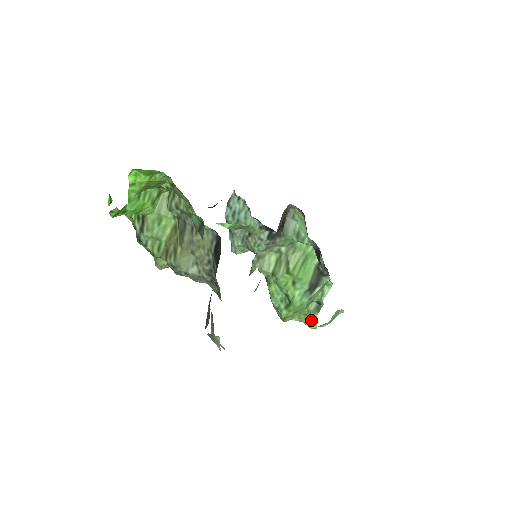
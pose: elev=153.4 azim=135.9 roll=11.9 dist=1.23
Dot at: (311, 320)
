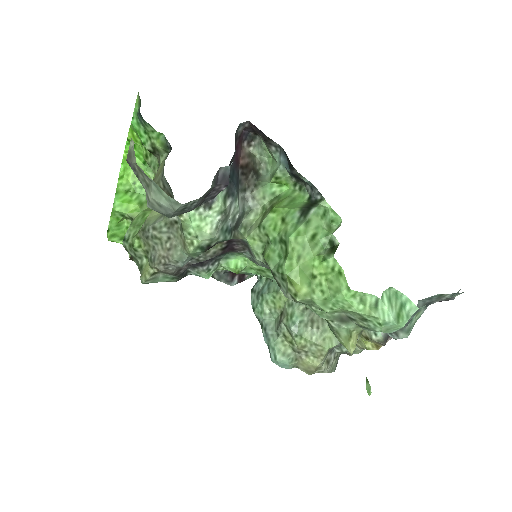
Dot at: (335, 278)
